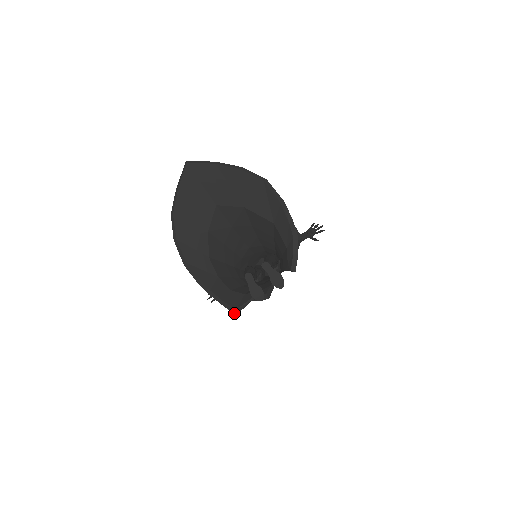
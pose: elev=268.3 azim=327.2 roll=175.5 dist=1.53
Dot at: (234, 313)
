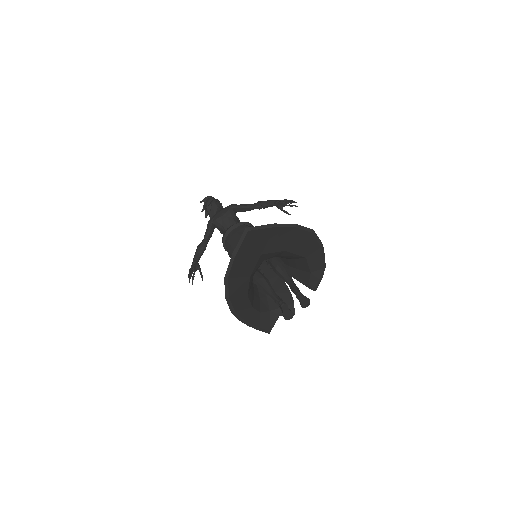
Dot at: (268, 333)
